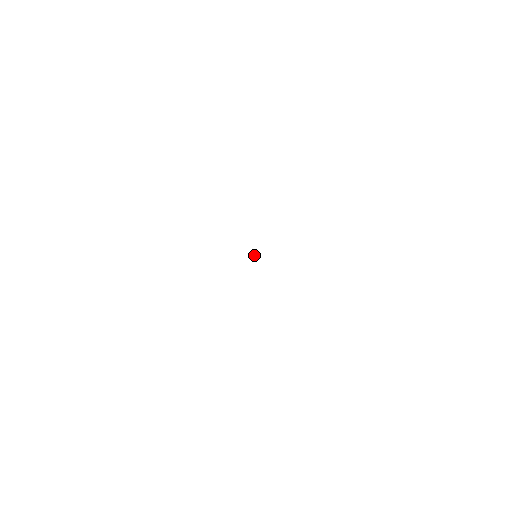
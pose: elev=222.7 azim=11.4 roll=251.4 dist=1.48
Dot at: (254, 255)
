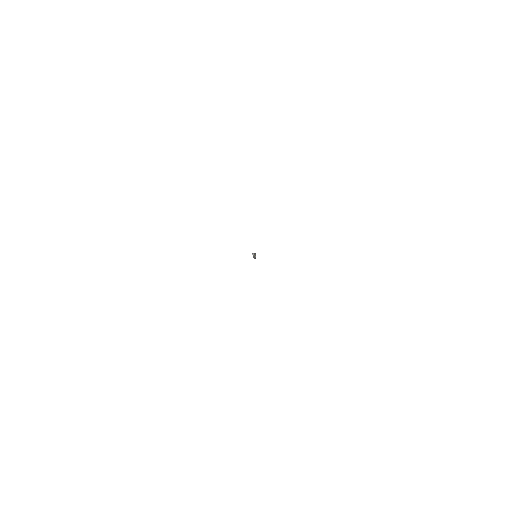
Dot at: (253, 256)
